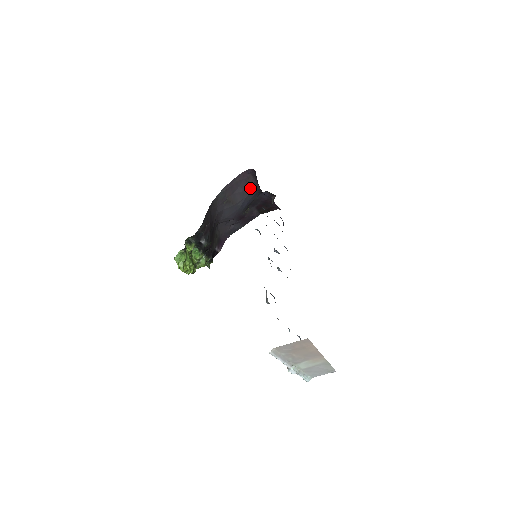
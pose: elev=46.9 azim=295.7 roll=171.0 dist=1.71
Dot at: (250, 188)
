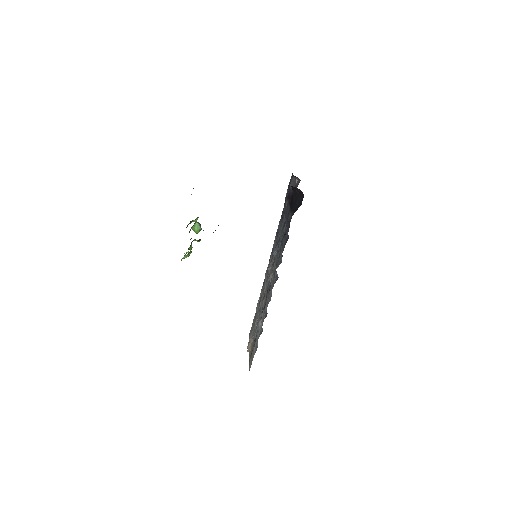
Dot at: occluded
